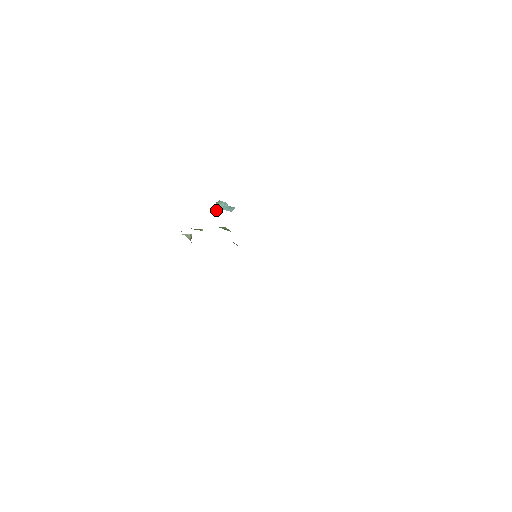
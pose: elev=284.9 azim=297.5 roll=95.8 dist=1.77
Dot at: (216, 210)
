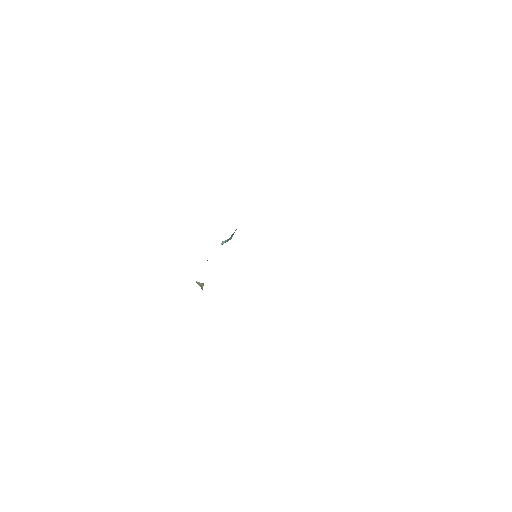
Dot at: (222, 244)
